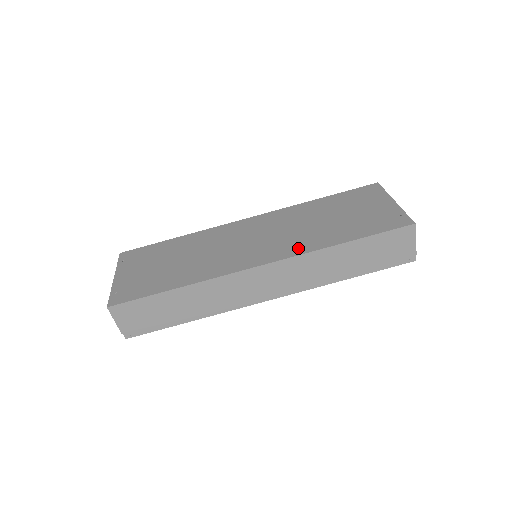
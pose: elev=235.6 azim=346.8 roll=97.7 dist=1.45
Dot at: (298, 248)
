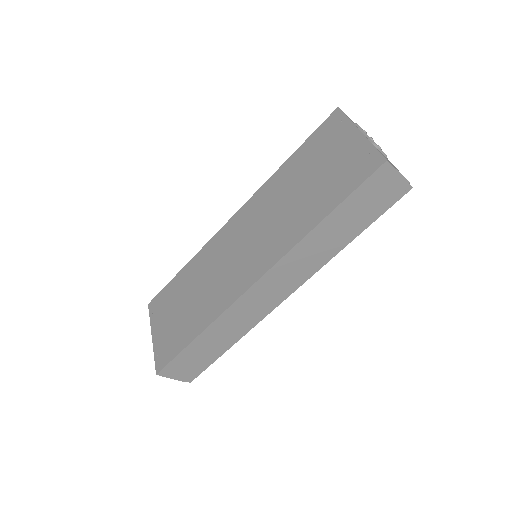
Dot at: (282, 245)
